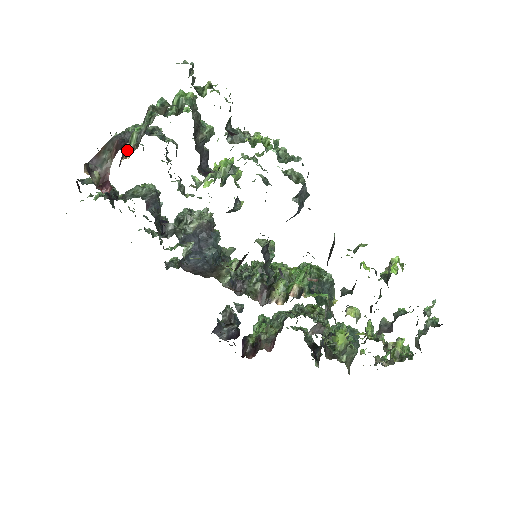
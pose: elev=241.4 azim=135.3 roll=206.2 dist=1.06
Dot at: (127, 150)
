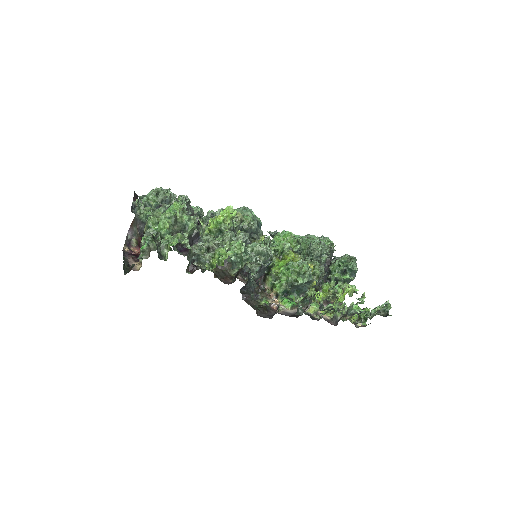
Dot at: (139, 259)
